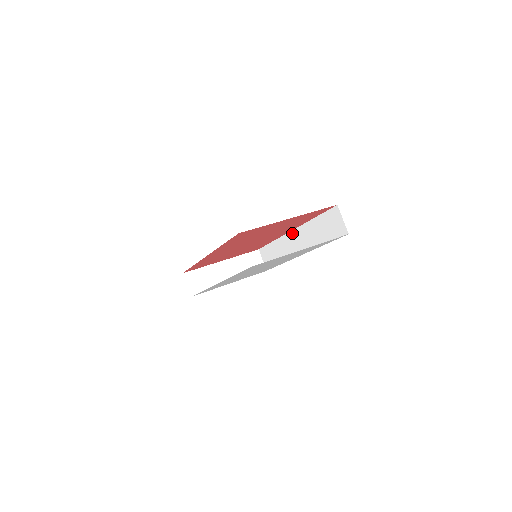
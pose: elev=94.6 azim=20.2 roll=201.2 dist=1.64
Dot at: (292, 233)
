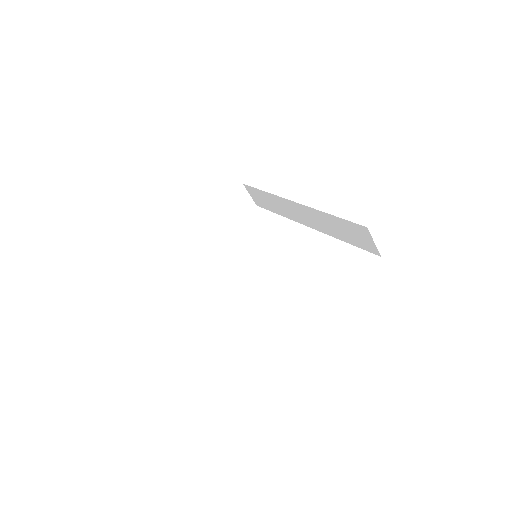
Dot at: (294, 204)
